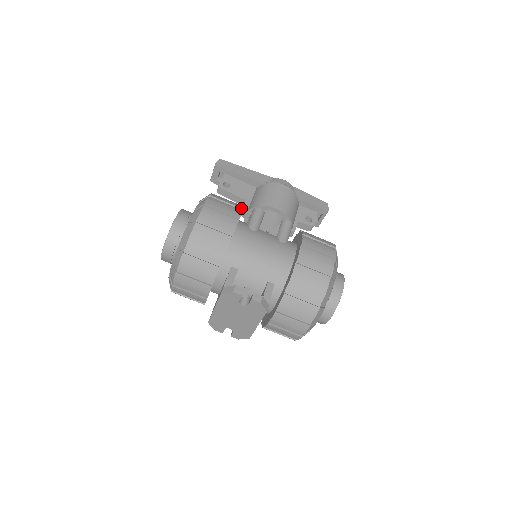
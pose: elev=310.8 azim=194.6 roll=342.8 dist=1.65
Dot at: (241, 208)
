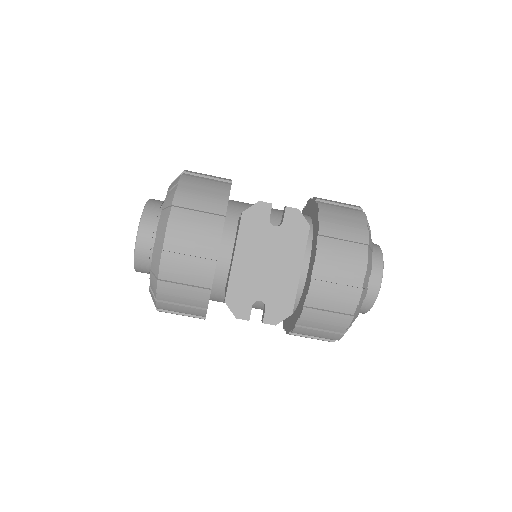
Dot at: occluded
